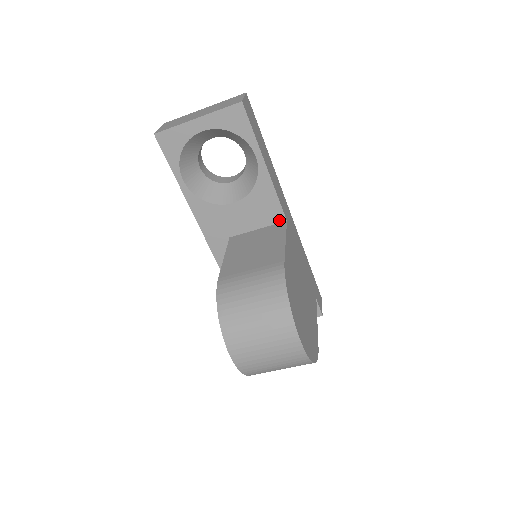
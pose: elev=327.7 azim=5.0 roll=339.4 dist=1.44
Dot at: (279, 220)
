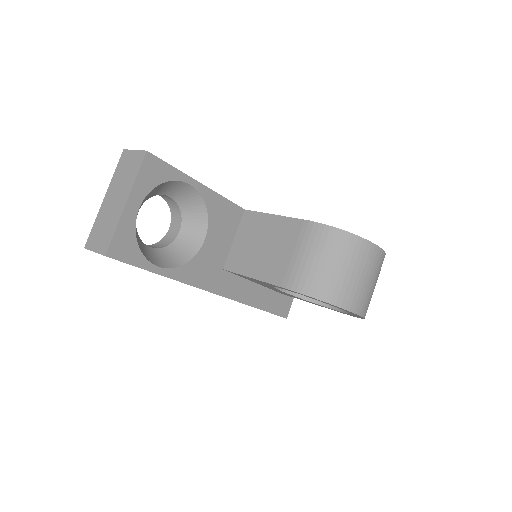
Dot at: (240, 215)
